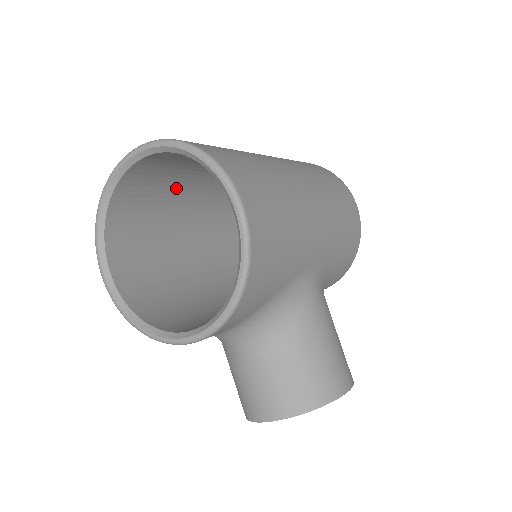
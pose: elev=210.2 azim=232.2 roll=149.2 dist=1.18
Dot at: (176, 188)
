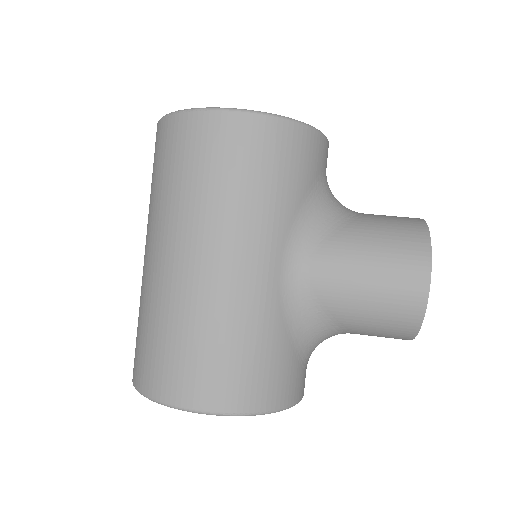
Dot at: occluded
